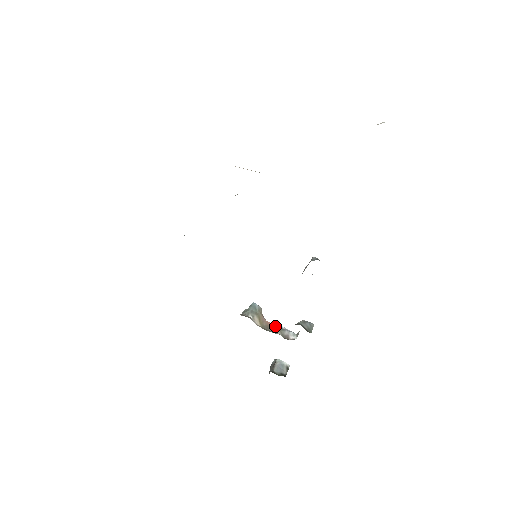
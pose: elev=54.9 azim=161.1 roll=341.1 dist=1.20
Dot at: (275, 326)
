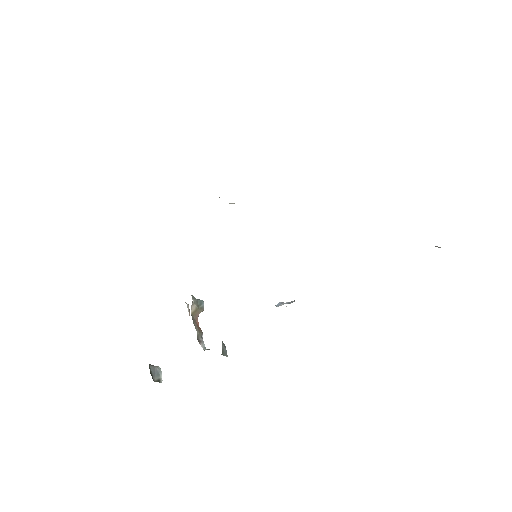
Dot at: (199, 328)
